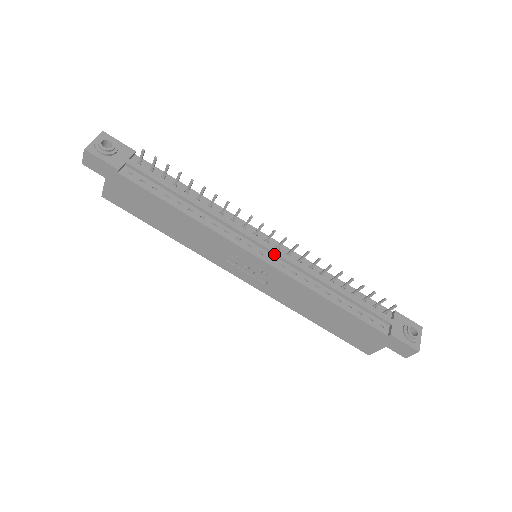
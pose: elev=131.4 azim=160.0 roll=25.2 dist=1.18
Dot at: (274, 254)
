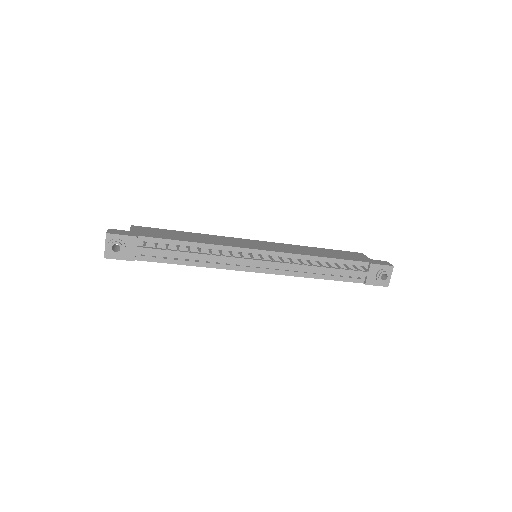
Dot at: (268, 265)
